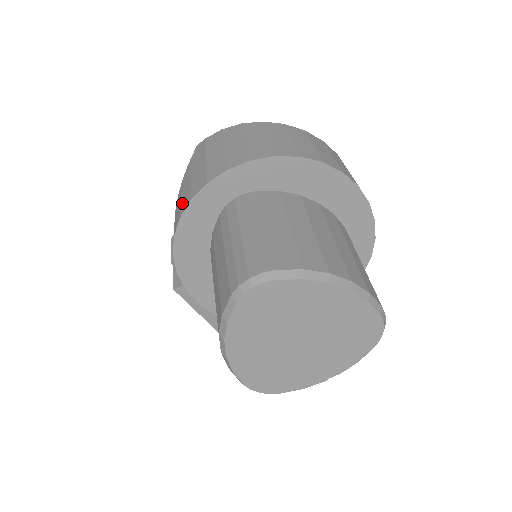
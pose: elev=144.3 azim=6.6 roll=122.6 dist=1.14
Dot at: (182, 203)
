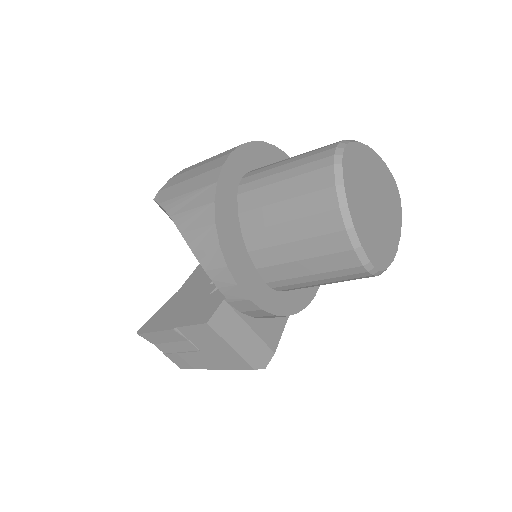
Dot at: (200, 202)
